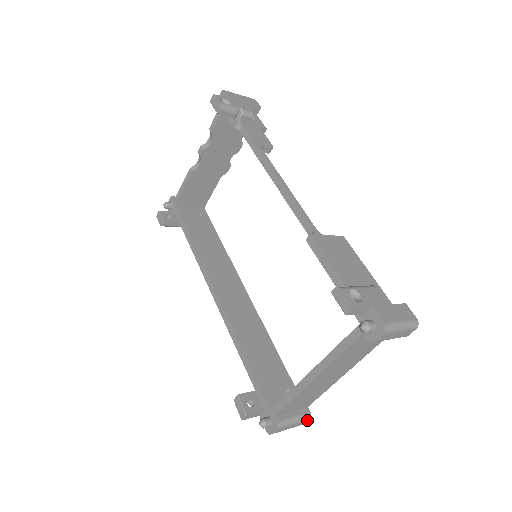
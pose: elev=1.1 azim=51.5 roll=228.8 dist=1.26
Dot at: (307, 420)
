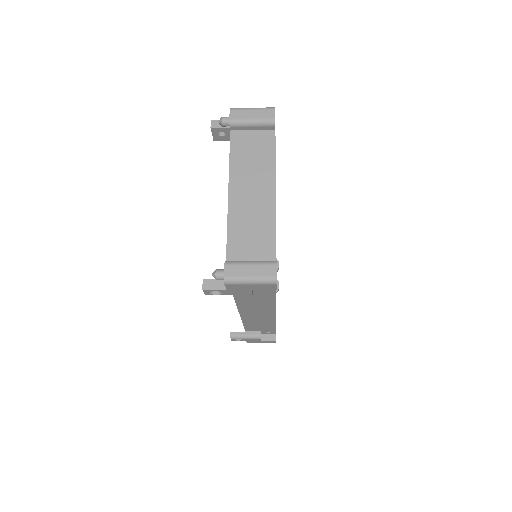
Dot at: (273, 266)
